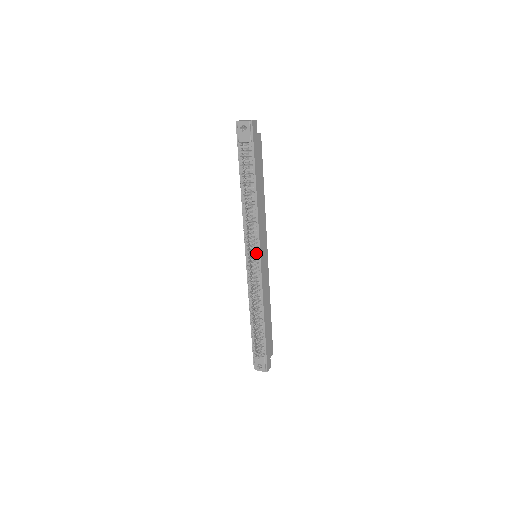
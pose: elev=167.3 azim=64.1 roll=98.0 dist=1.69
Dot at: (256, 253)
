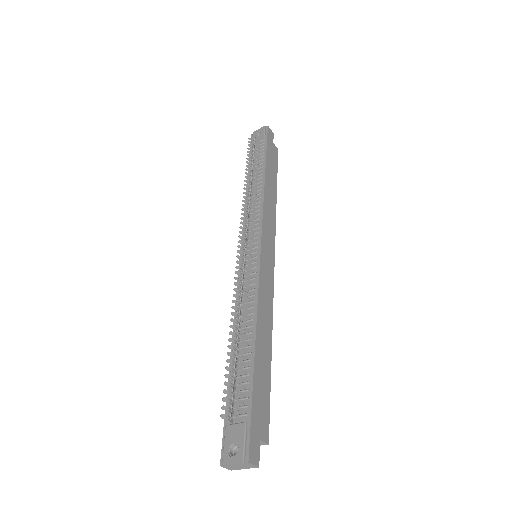
Dot at: (255, 242)
